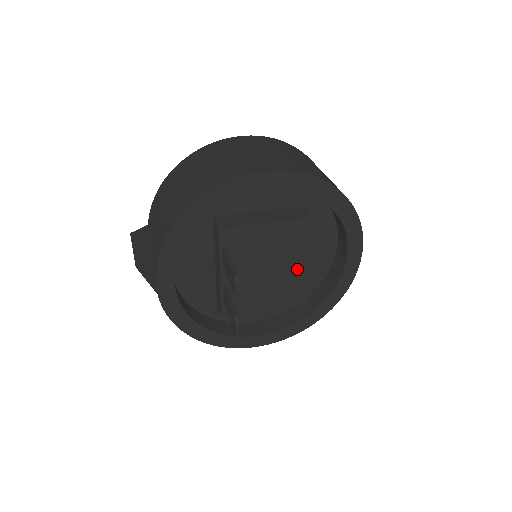
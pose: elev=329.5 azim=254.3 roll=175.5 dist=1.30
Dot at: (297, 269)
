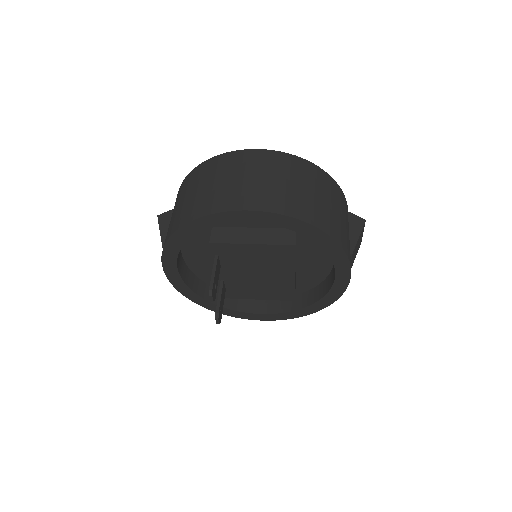
Dot at: (286, 278)
